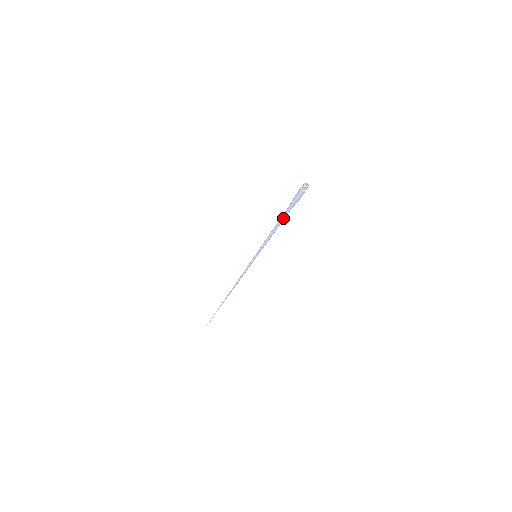
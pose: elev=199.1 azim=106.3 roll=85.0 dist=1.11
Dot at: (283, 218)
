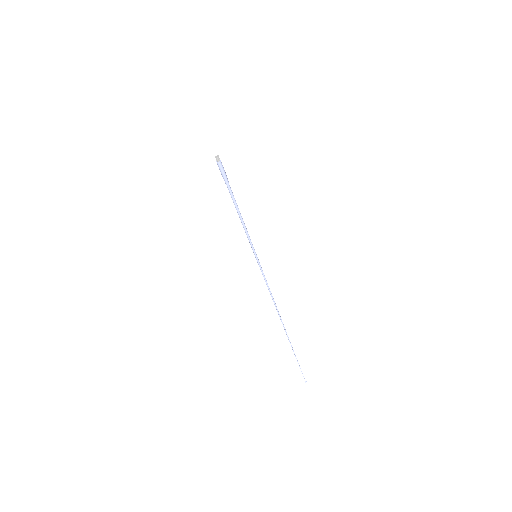
Dot at: (232, 199)
